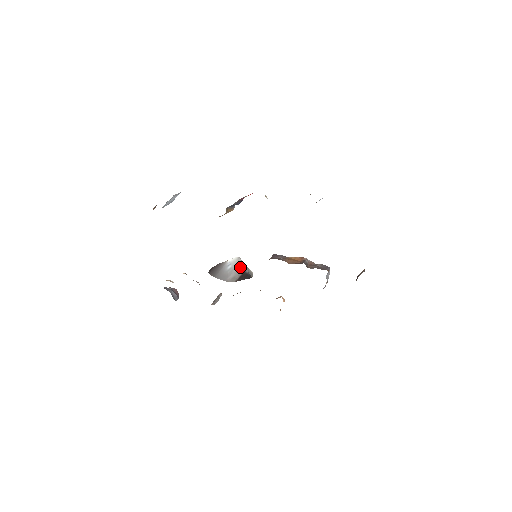
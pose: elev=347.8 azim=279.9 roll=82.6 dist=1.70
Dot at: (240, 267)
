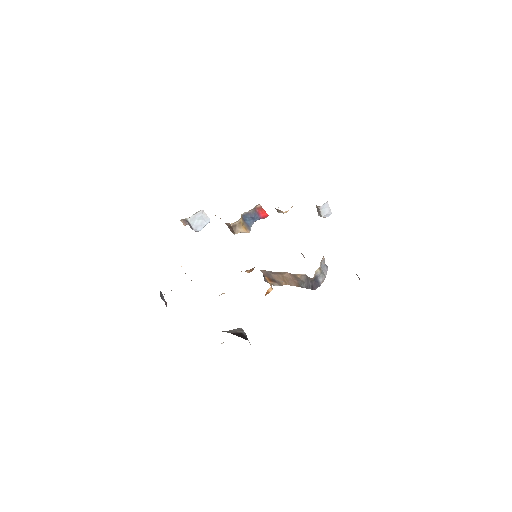
Dot at: (239, 330)
